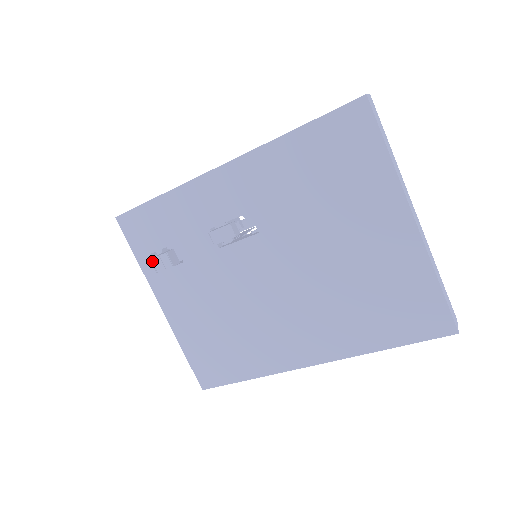
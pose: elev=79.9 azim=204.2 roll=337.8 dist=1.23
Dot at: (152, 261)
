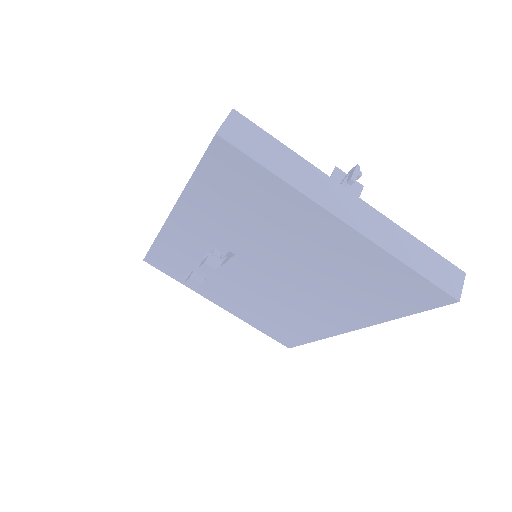
Dot at: (187, 284)
